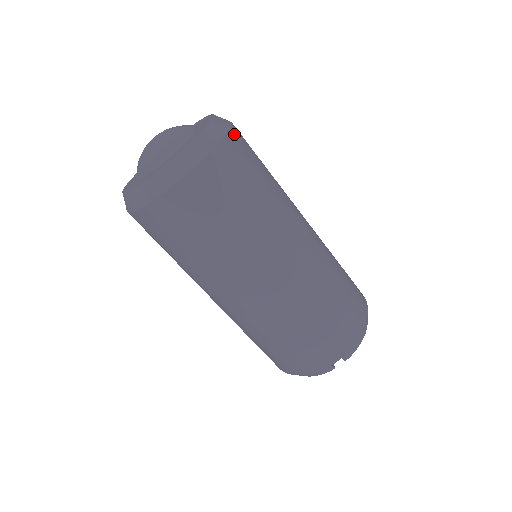
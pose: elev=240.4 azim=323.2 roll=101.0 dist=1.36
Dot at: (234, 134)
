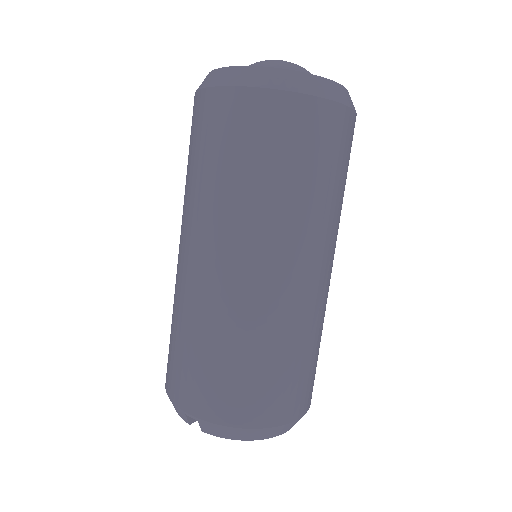
Dot at: (330, 109)
